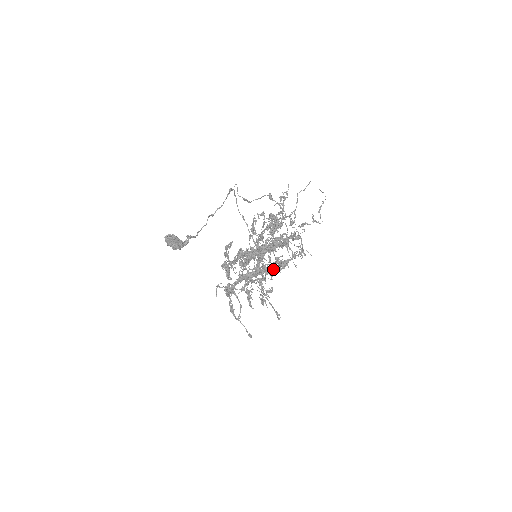
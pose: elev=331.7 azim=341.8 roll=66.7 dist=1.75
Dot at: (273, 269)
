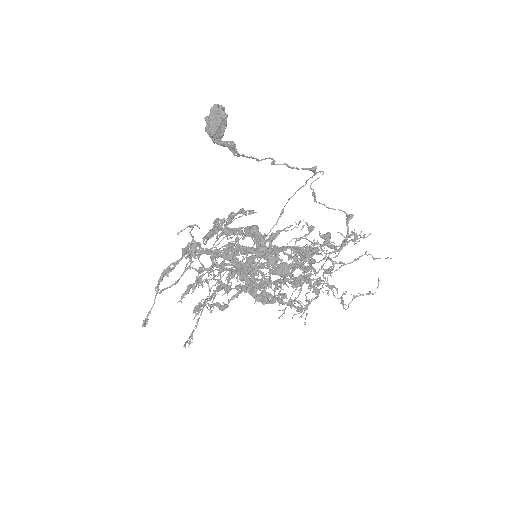
Dot at: occluded
